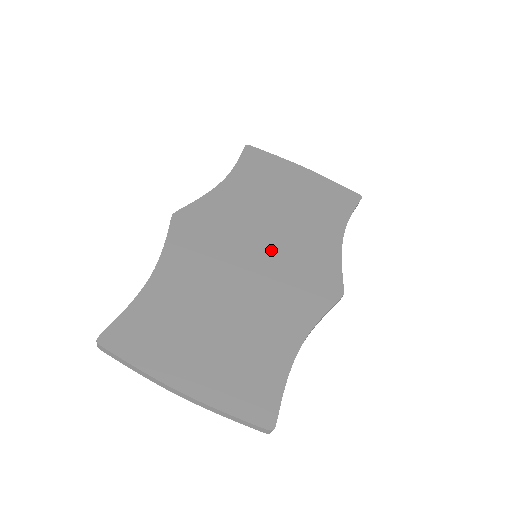
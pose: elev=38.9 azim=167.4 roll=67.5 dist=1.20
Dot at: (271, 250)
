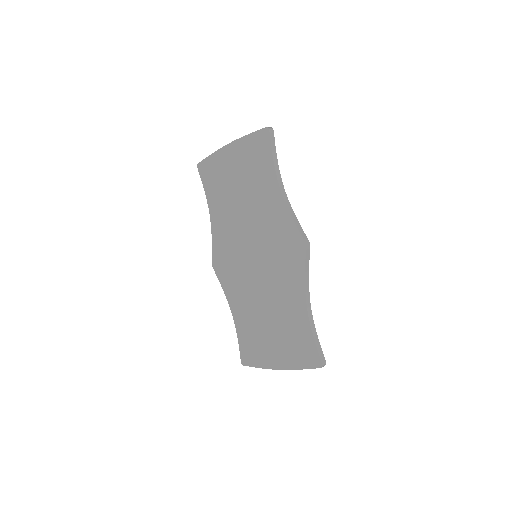
Dot at: (257, 247)
